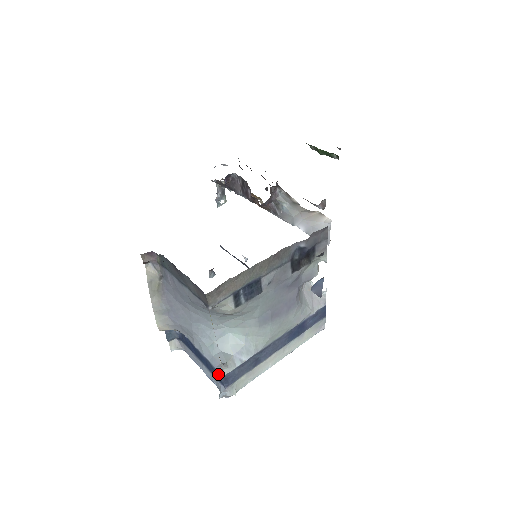
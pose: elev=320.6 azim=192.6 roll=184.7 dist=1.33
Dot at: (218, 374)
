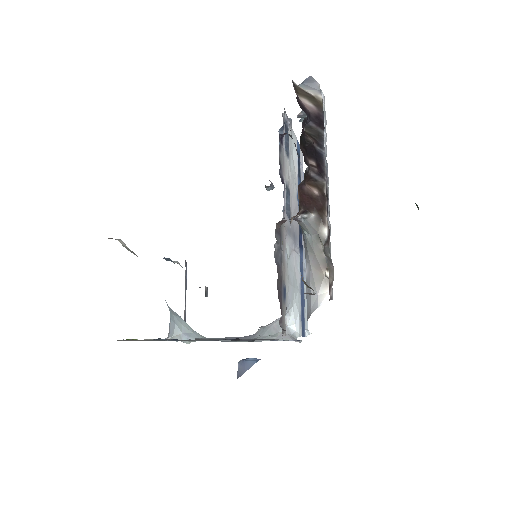
Dot at: occluded
